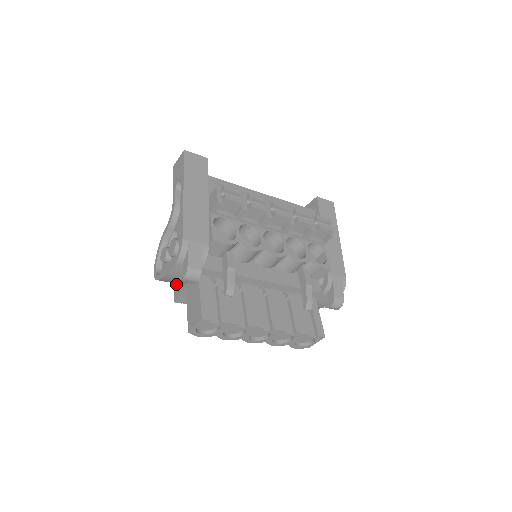
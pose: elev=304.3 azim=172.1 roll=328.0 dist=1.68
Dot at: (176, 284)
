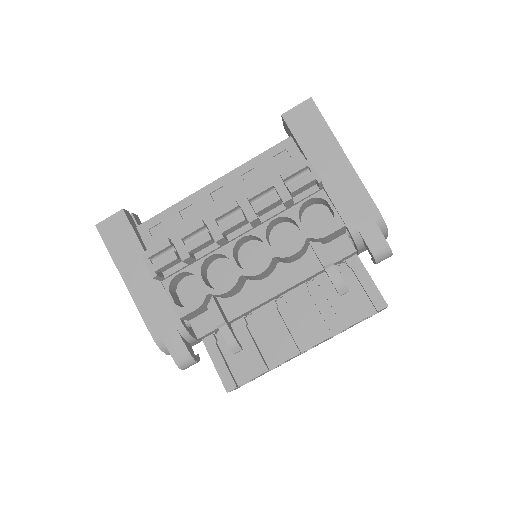
Dot at: occluded
